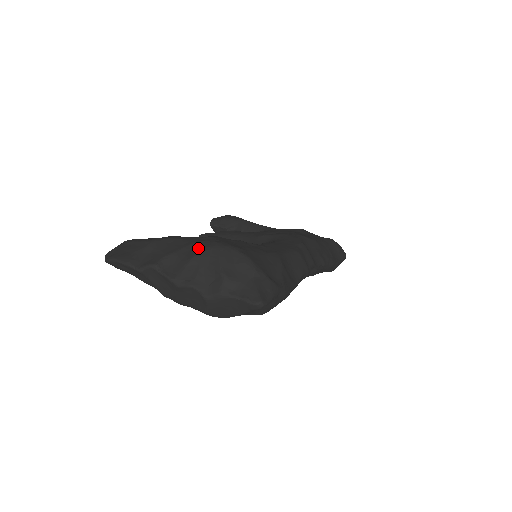
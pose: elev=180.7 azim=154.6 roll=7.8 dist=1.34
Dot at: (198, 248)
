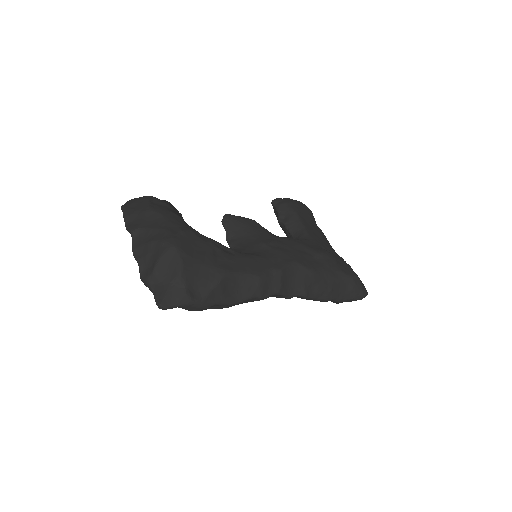
Dot at: (161, 236)
